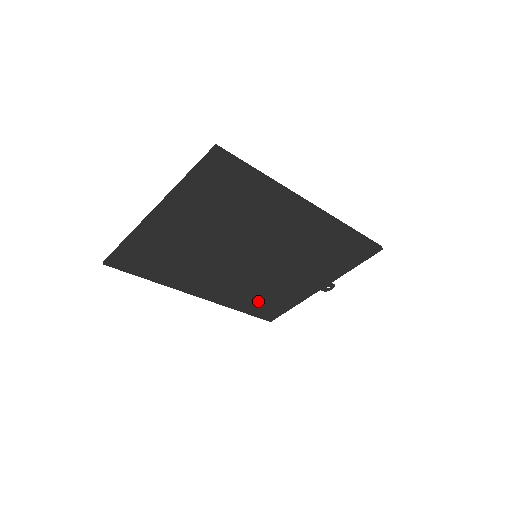
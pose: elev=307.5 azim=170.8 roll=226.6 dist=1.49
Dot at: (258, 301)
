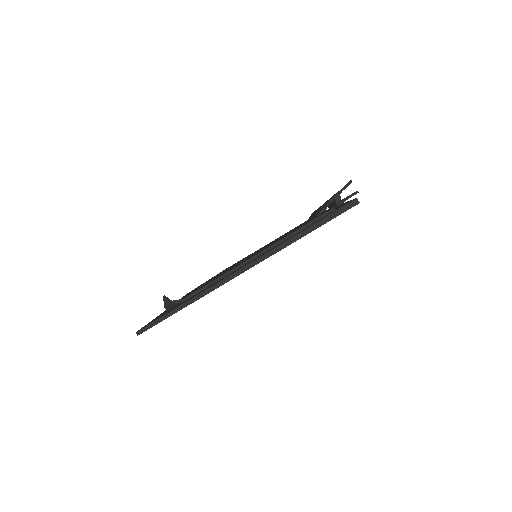
Dot at: occluded
